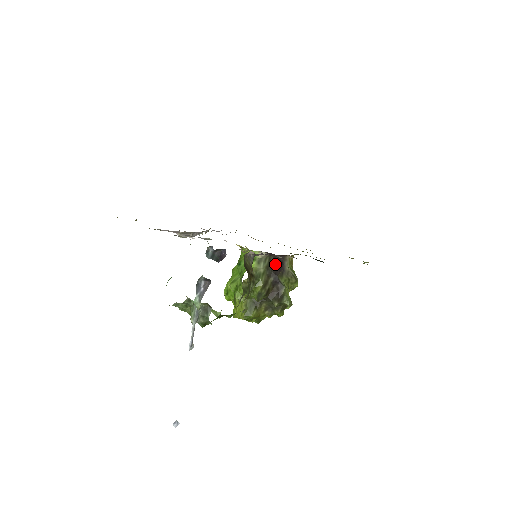
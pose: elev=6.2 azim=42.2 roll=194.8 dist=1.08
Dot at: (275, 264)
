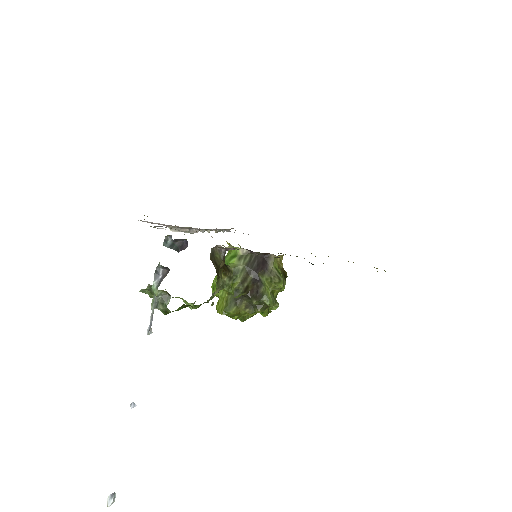
Dot at: (257, 262)
